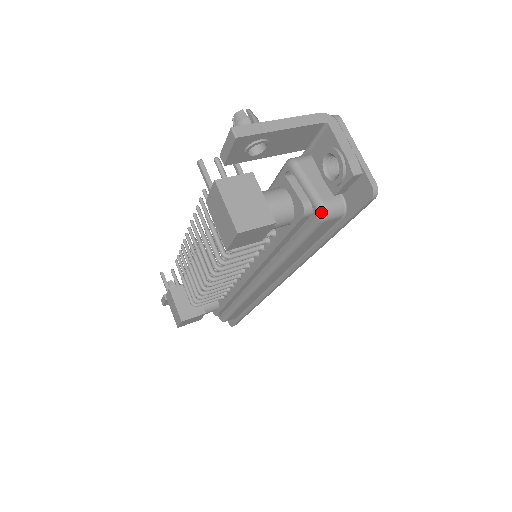
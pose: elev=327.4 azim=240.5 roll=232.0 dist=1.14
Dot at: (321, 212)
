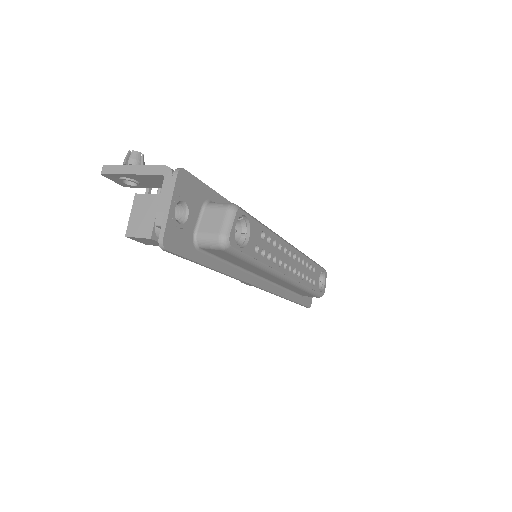
Dot at: occluded
